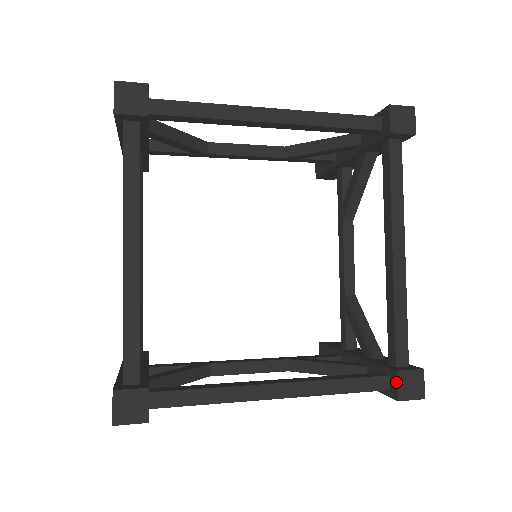
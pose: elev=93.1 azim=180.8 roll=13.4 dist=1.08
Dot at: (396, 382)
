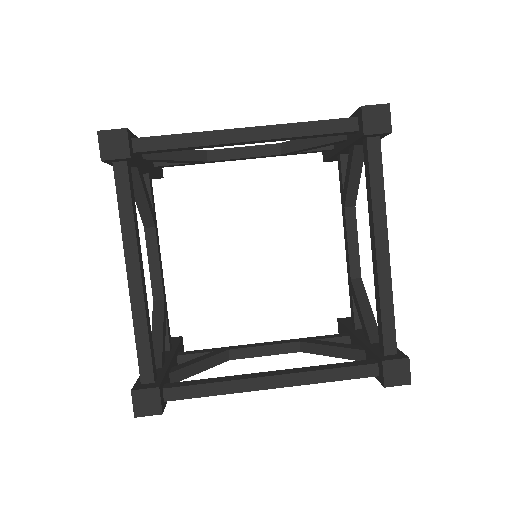
Dot at: (382, 370)
